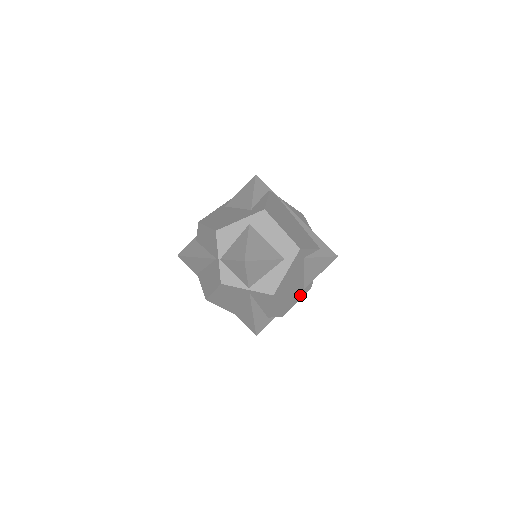
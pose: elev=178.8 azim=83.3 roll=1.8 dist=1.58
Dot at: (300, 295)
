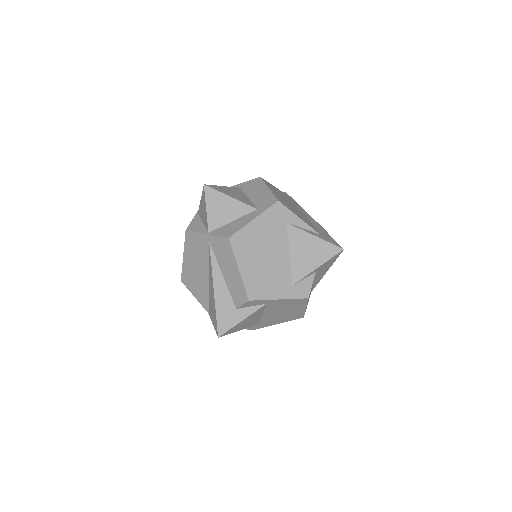
Dot at: (285, 290)
